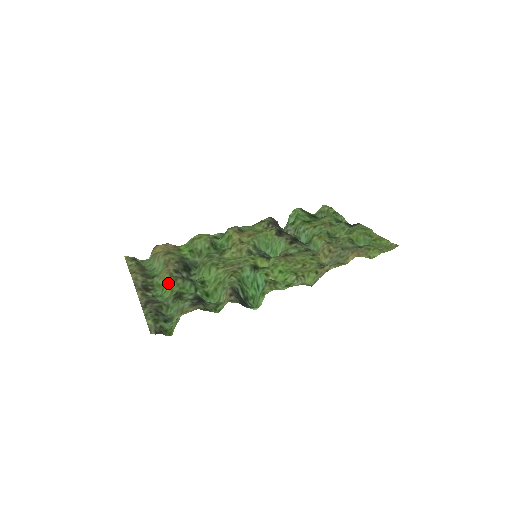
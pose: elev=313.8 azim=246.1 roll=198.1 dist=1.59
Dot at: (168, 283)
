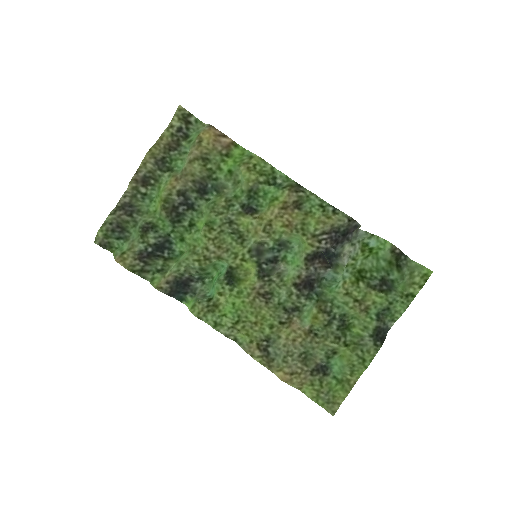
Dot at: (159, 201)
